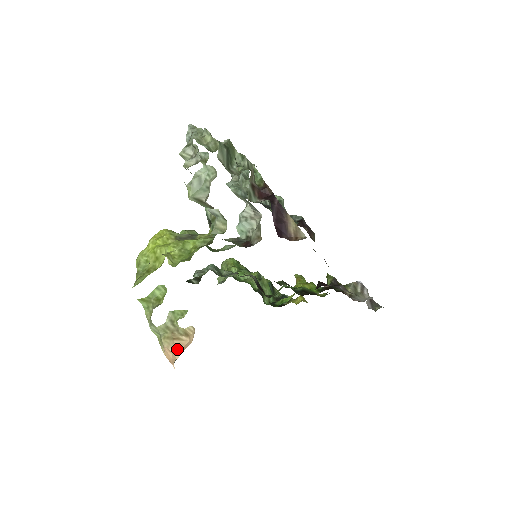
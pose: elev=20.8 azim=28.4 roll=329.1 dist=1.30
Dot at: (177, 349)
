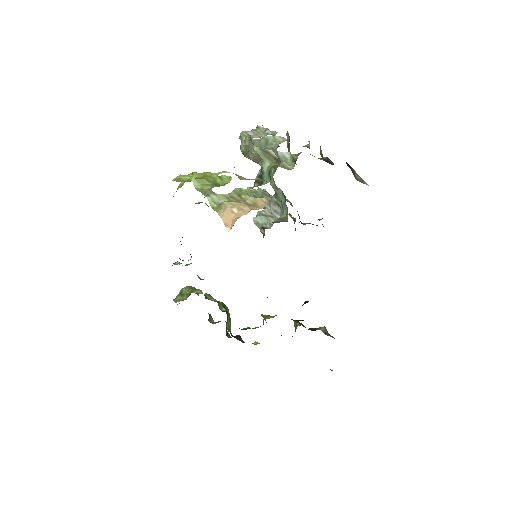
Dot at: (245, 209)
